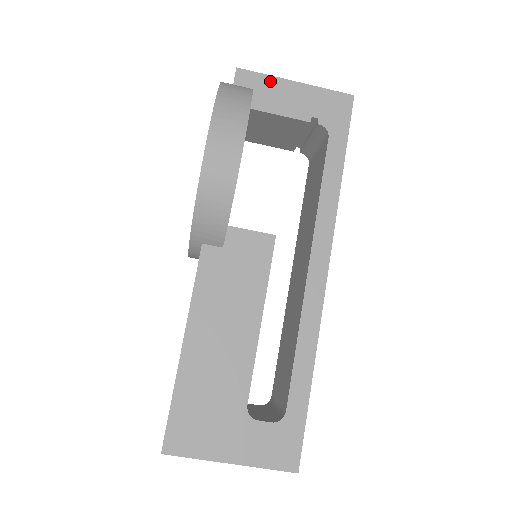
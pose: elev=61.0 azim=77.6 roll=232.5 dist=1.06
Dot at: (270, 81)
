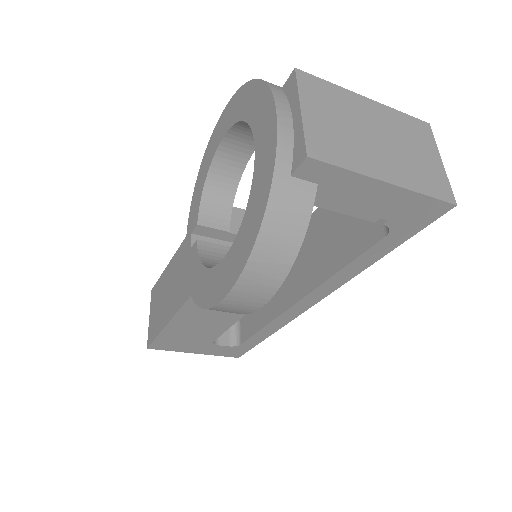
Dot at: (350, 178)
